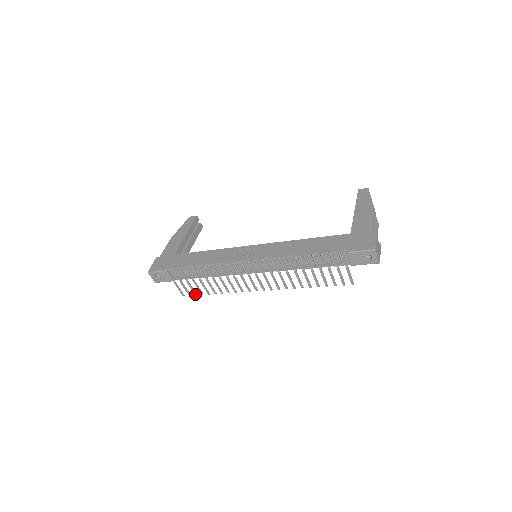
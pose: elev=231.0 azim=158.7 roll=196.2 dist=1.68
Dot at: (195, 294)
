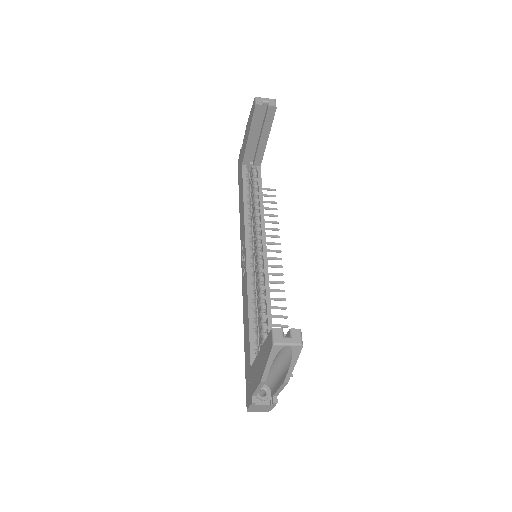
Dot at: (274, 202)
